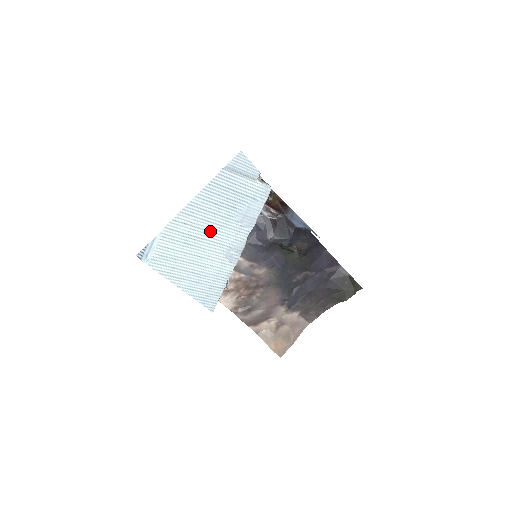
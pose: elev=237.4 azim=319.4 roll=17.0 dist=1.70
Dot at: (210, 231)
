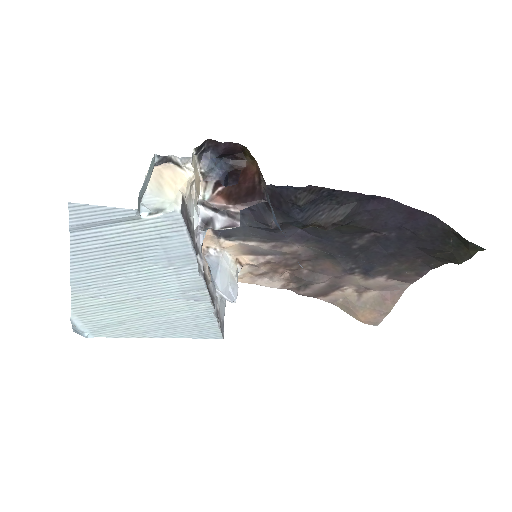
Dot at: (135, 289)
